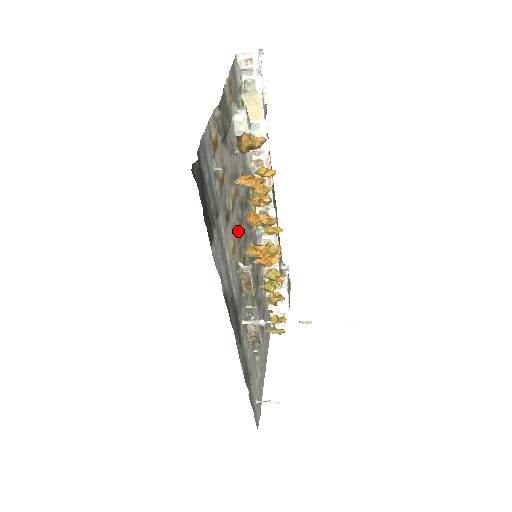
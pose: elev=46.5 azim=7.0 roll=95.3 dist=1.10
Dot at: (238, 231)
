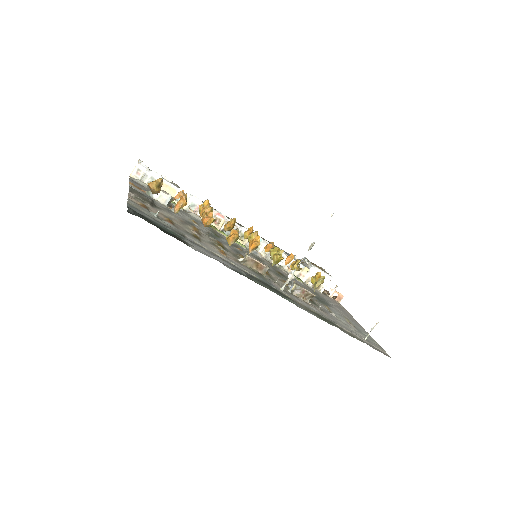
Dot at: (219, 245)
